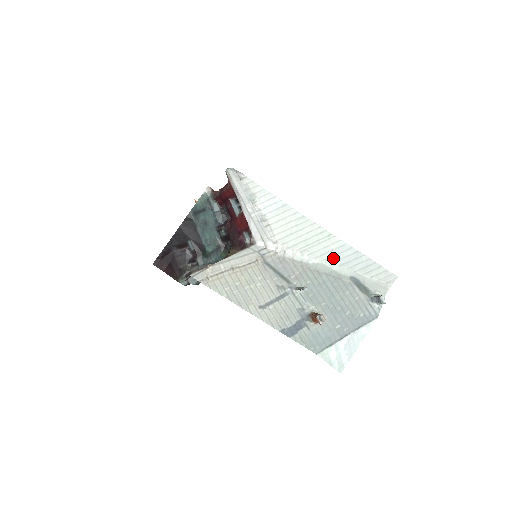
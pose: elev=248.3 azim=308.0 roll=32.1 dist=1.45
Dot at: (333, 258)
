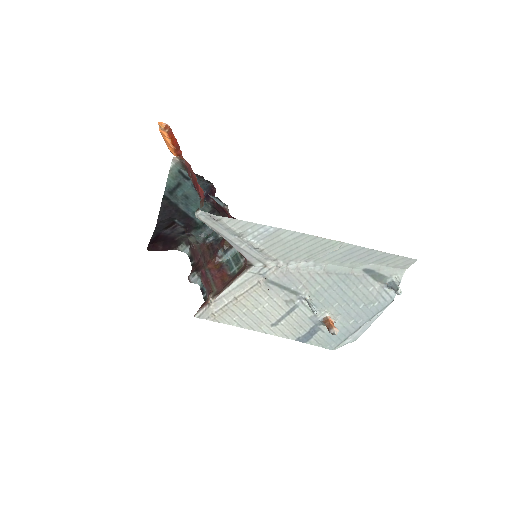
Dot at: (343, 259)
